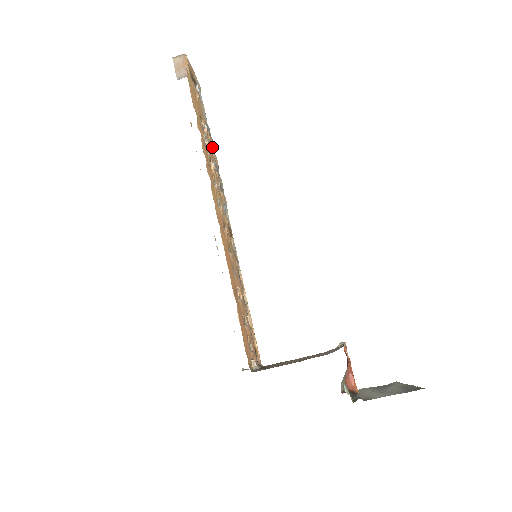
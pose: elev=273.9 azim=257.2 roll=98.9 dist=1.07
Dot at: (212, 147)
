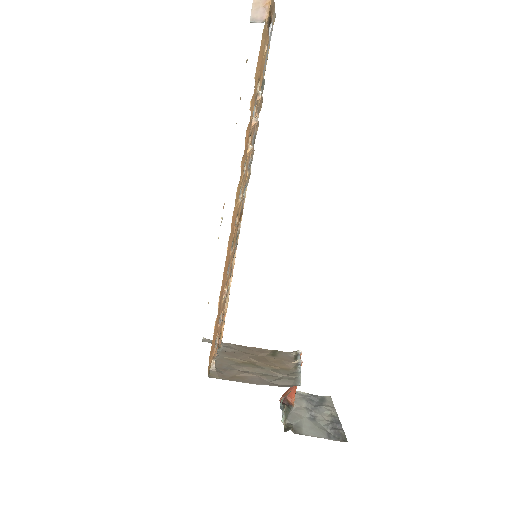
Dot at: (259, 109)
